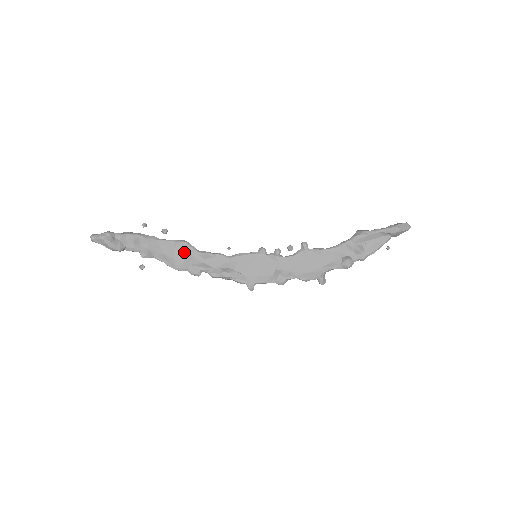
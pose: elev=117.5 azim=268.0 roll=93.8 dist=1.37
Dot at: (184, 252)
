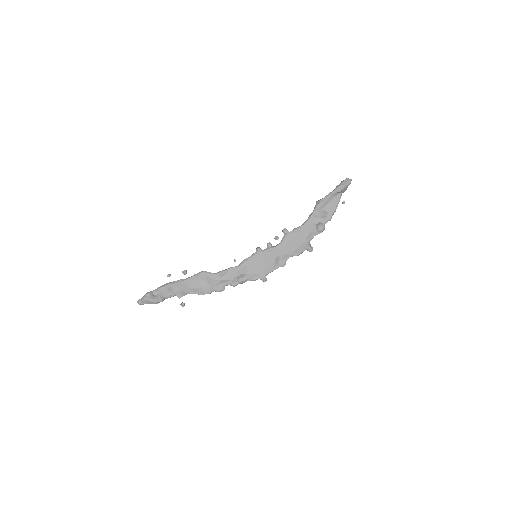
Dot at: (205, 279)
